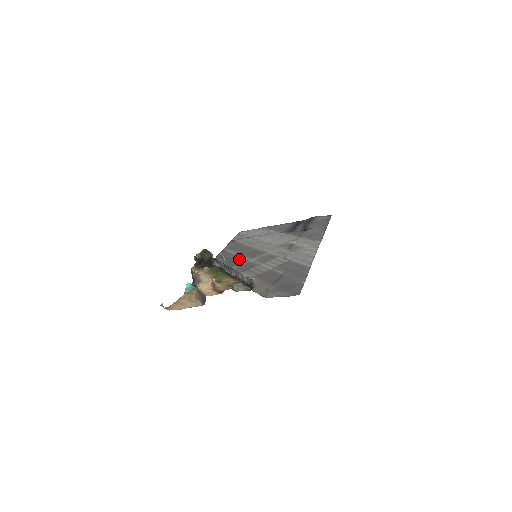
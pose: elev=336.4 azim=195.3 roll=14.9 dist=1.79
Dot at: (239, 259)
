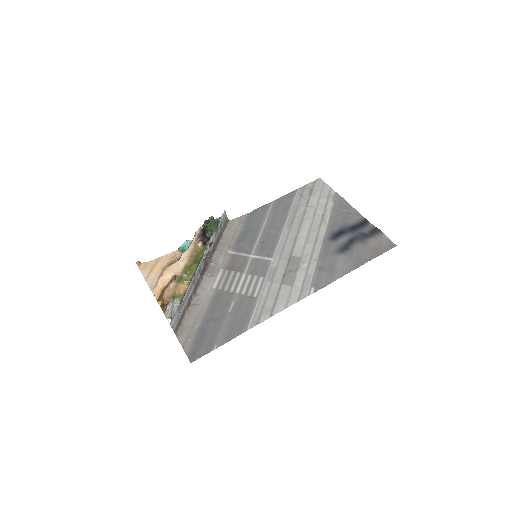
Dot at: (252, 240)
